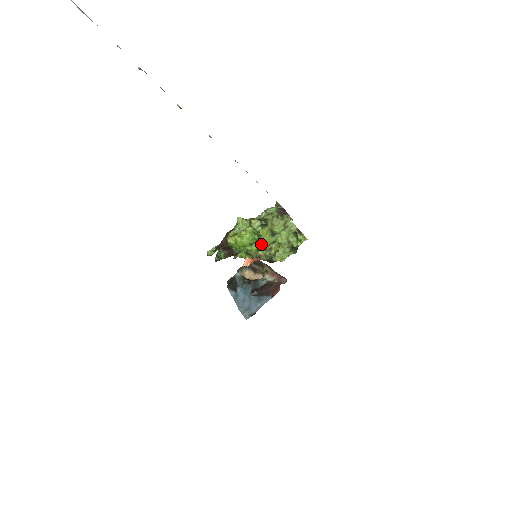
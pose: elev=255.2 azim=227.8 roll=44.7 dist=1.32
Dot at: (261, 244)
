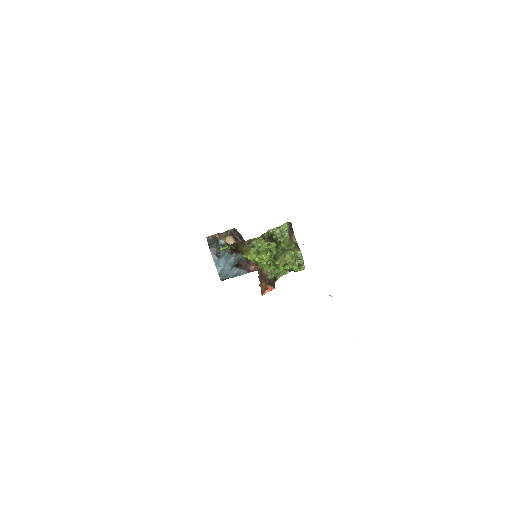
Dot at: (274, 268)
